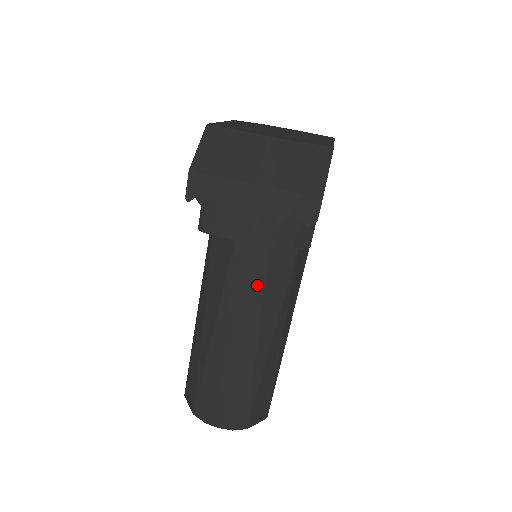
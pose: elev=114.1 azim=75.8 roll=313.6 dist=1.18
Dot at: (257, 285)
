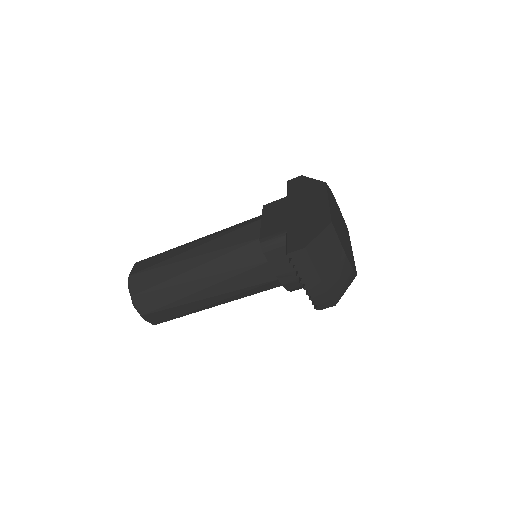
Dot at: (251, 286)
